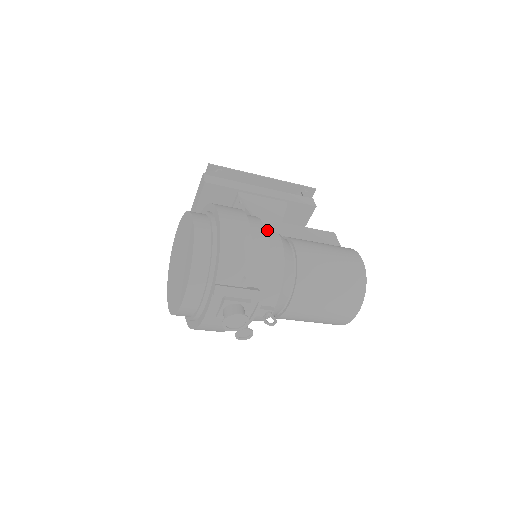
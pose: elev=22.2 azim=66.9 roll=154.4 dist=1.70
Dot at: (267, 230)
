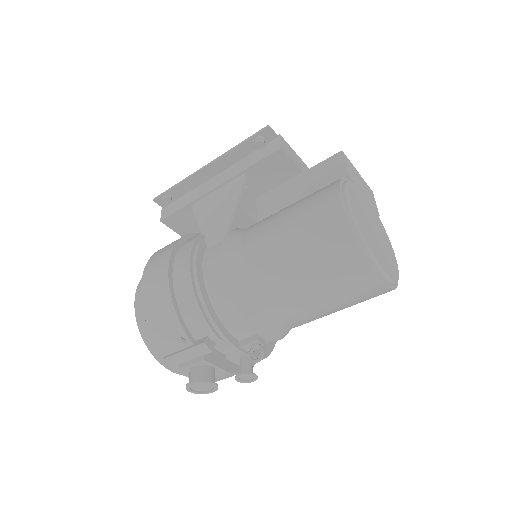
Dot at: (210, 246)
